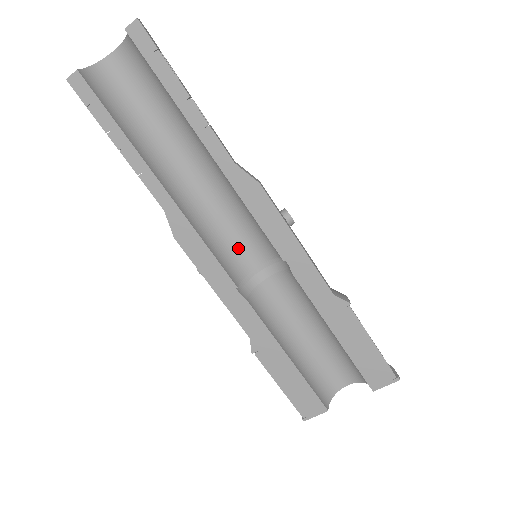
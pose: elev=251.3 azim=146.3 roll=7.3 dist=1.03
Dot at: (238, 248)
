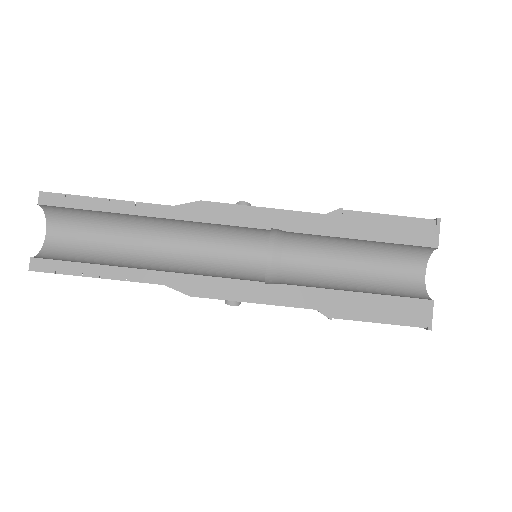
Dot at: (240, 265)
